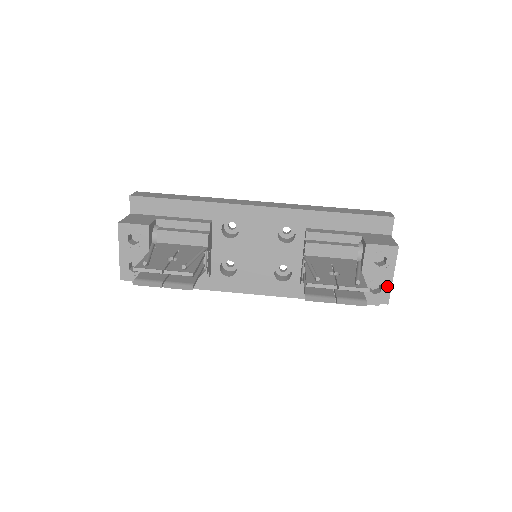
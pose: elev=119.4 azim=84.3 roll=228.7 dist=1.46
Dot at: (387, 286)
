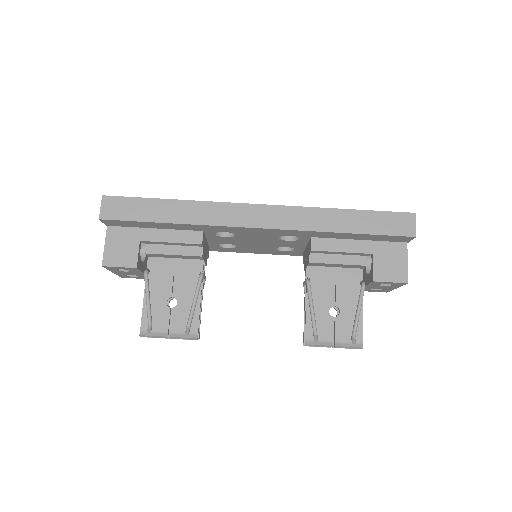
Dot at: (389, 289)
